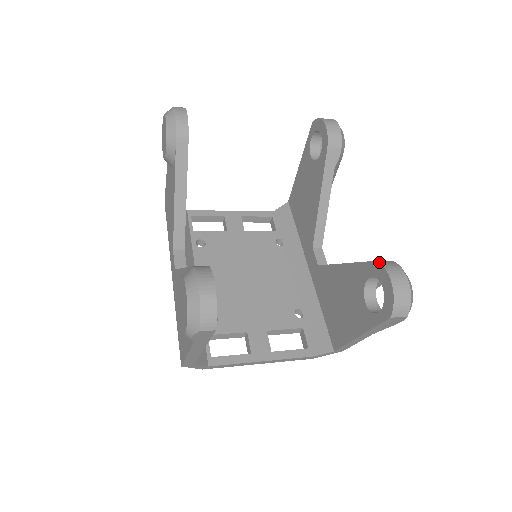
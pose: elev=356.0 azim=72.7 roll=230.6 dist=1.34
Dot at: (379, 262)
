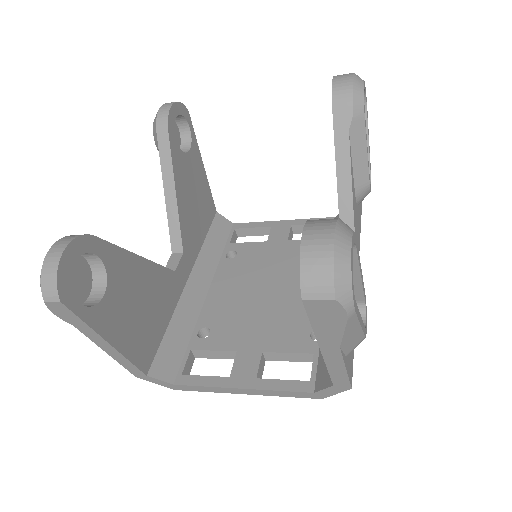
Dot at: occluded
